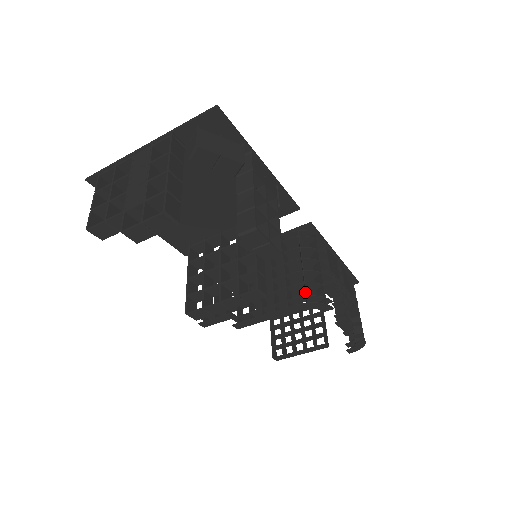
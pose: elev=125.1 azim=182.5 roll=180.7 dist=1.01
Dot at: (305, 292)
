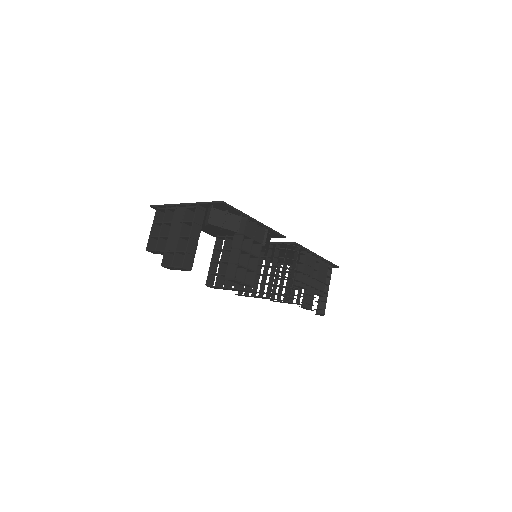
Dot at: (278, 291)
